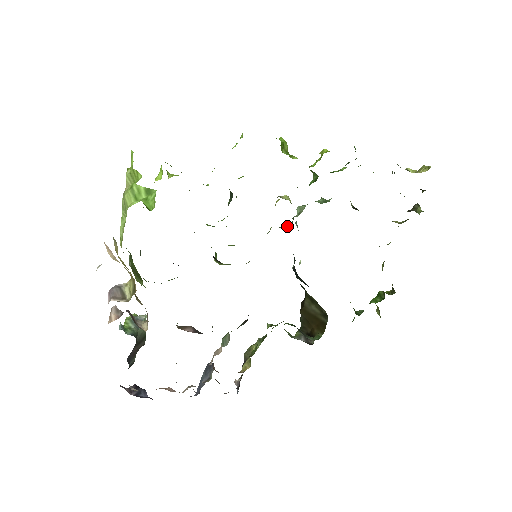
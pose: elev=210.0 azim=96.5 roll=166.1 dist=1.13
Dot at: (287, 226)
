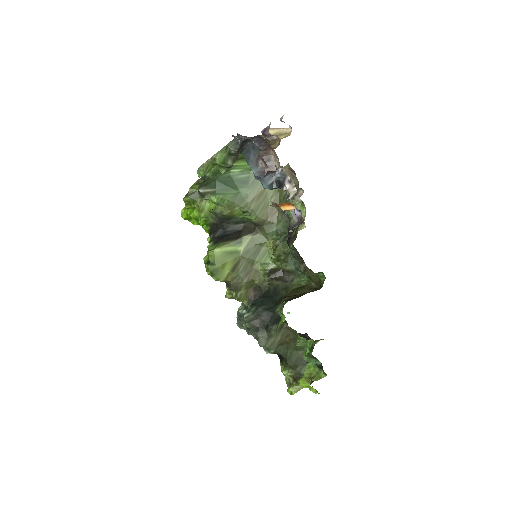
Dot at: occluded
